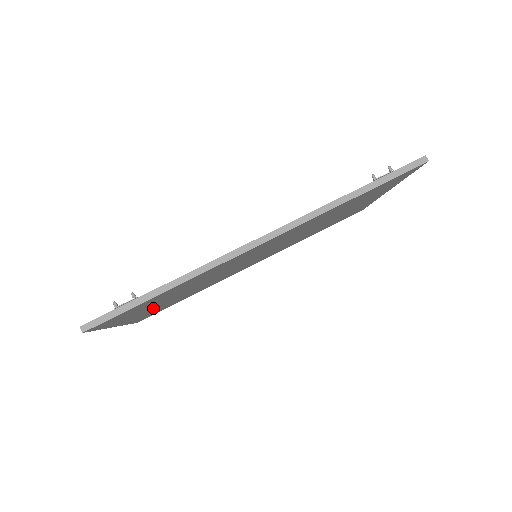
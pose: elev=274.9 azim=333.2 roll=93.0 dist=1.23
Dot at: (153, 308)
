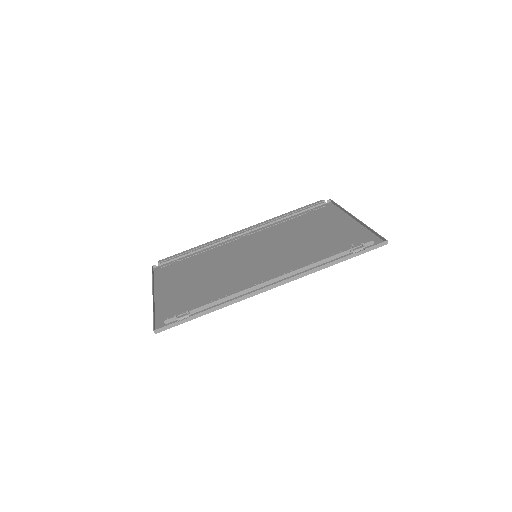
Dot at: (180, 285)
